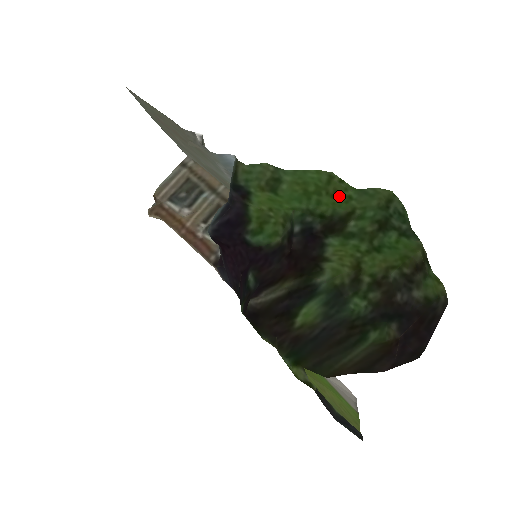
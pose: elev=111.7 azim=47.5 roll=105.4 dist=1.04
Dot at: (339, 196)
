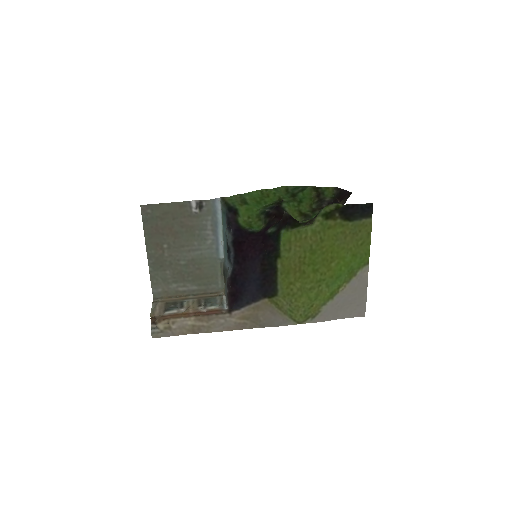
Dot at: (270, 195)
